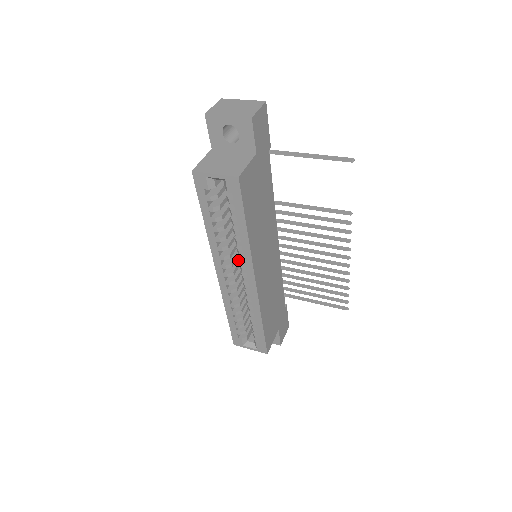
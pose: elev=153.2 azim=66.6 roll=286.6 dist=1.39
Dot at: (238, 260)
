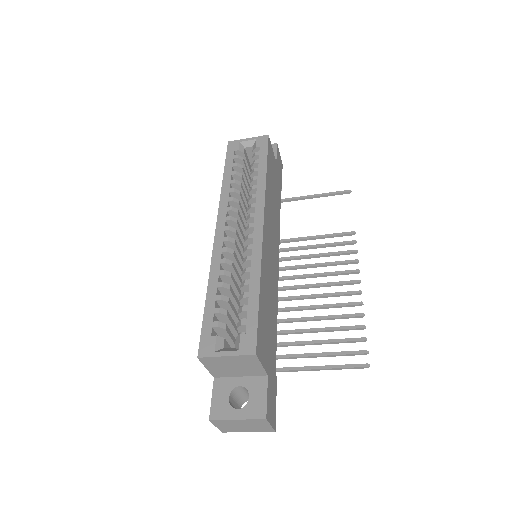
Dot at: occluded
